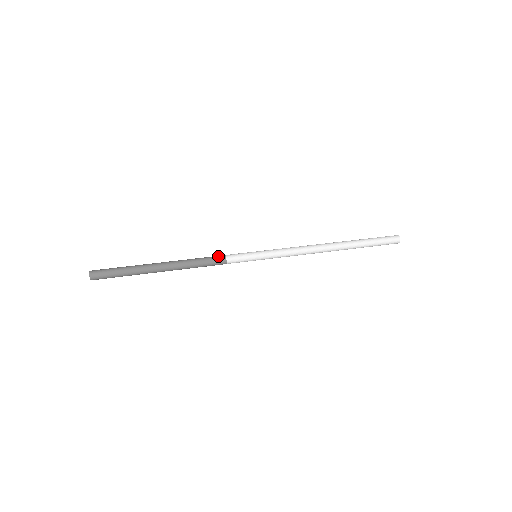
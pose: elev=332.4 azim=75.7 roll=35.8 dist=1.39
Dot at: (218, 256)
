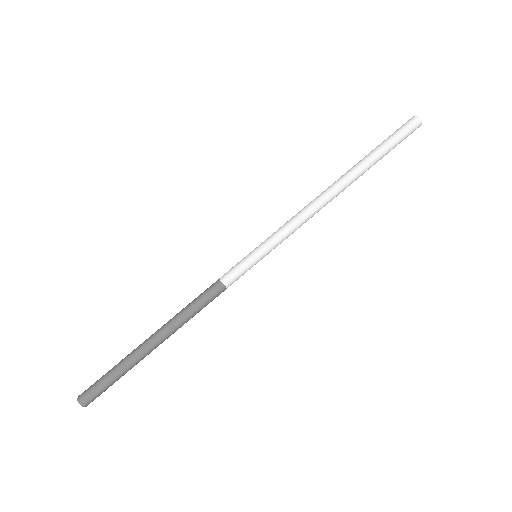
Dot at: (212, 287)
